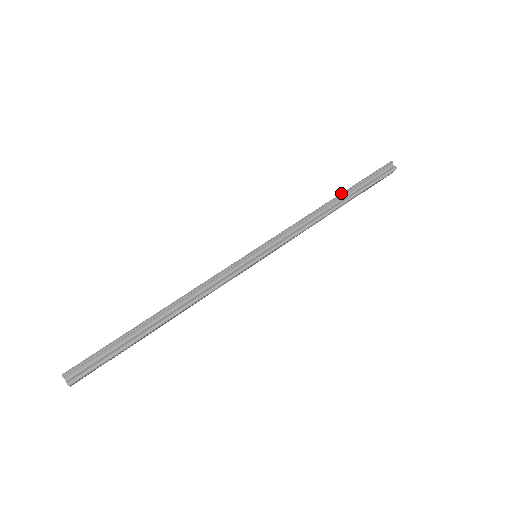
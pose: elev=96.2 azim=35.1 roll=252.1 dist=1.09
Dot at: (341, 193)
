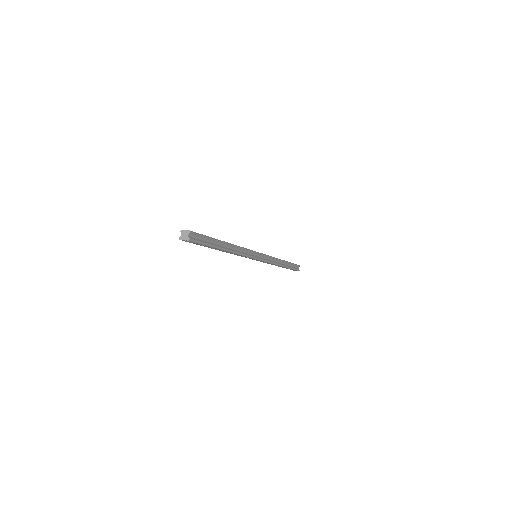
Dot at: (286, 261)
